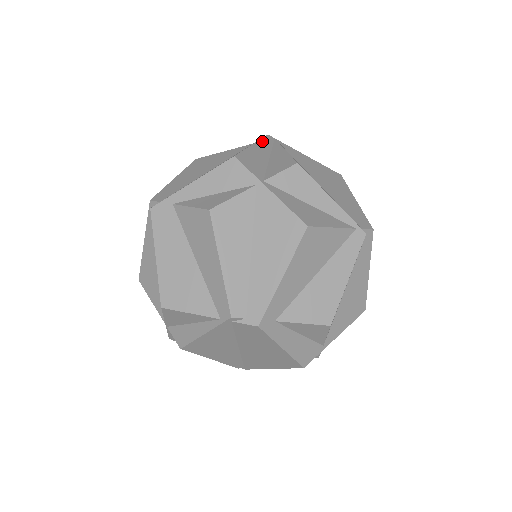
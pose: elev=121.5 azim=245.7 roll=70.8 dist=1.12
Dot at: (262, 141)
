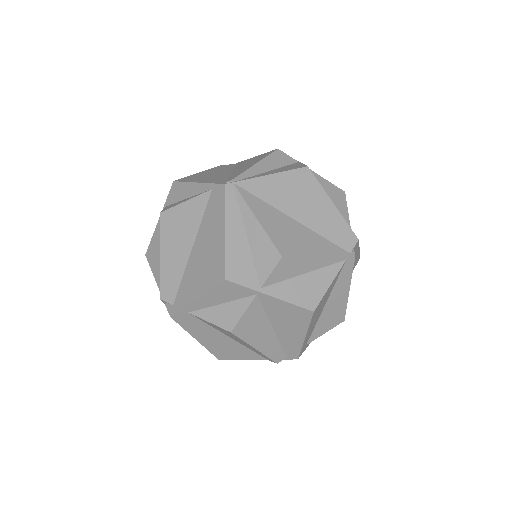
Dot at: (228, 209)
